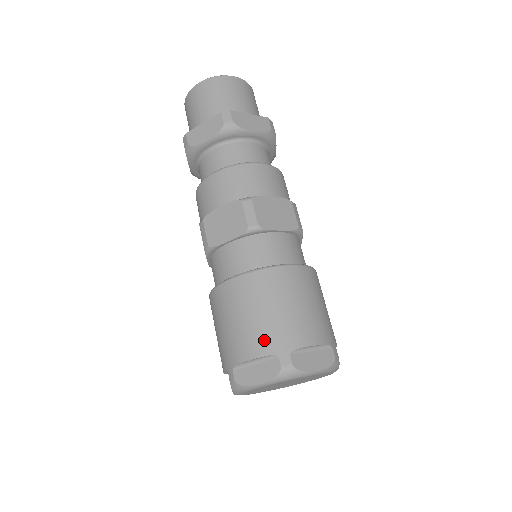
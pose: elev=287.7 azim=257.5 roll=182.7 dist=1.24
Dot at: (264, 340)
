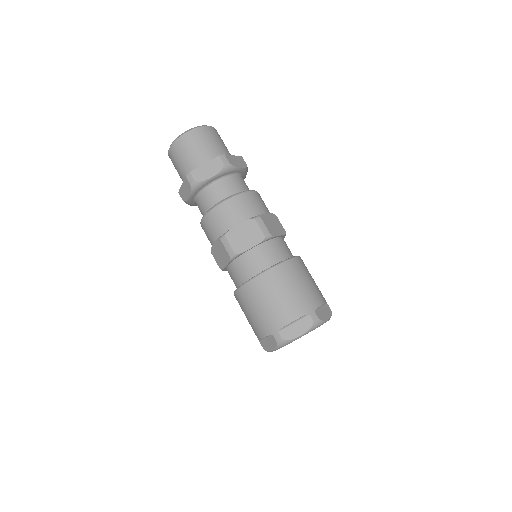
Dot at: (298, 307)
